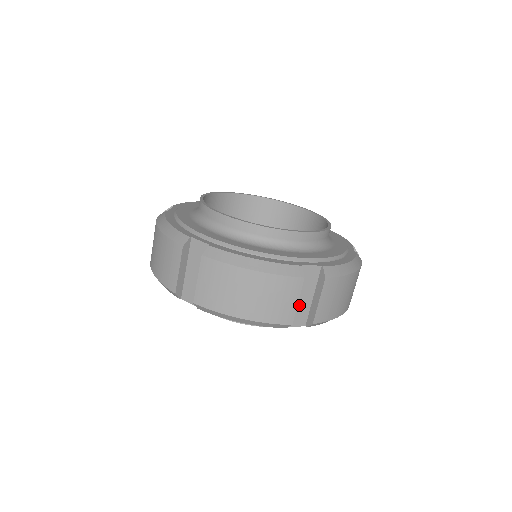
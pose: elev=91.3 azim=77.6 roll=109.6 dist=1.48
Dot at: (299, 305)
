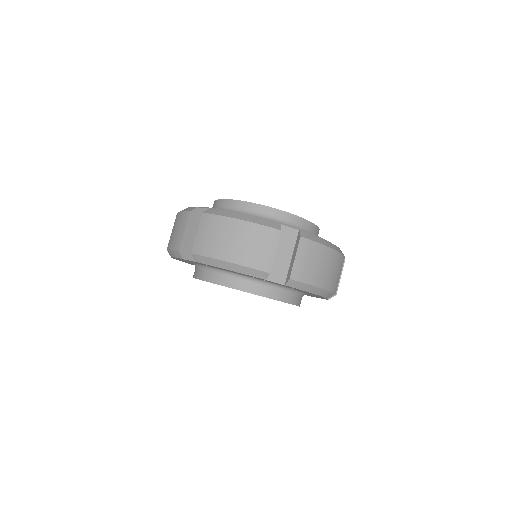
Dot at: (279, 262)
